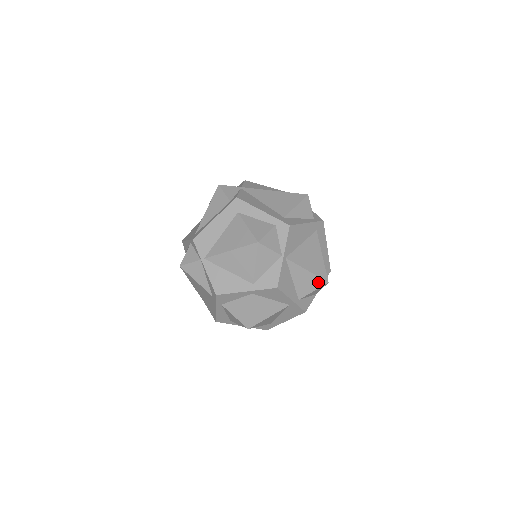
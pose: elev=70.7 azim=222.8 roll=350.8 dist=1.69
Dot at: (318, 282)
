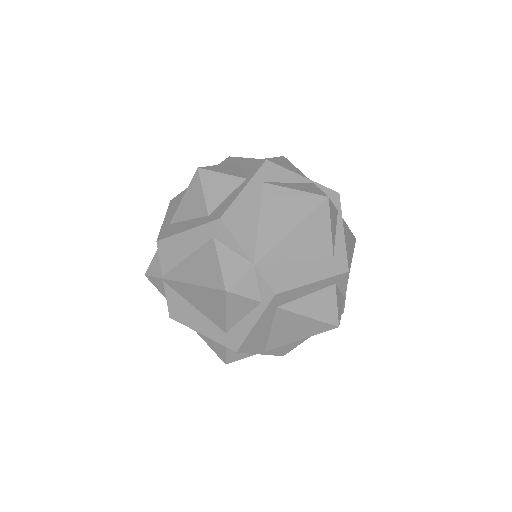
Dot at: occluded
